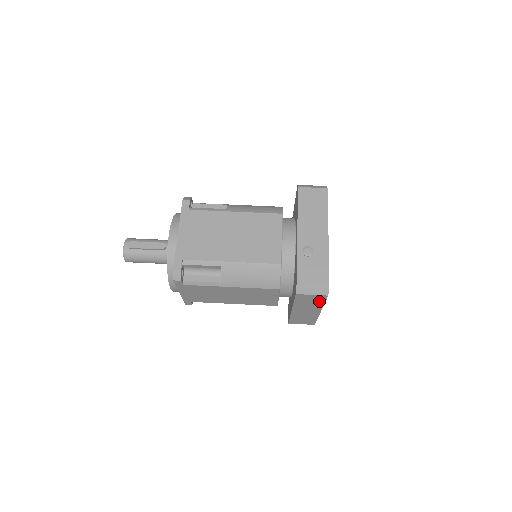
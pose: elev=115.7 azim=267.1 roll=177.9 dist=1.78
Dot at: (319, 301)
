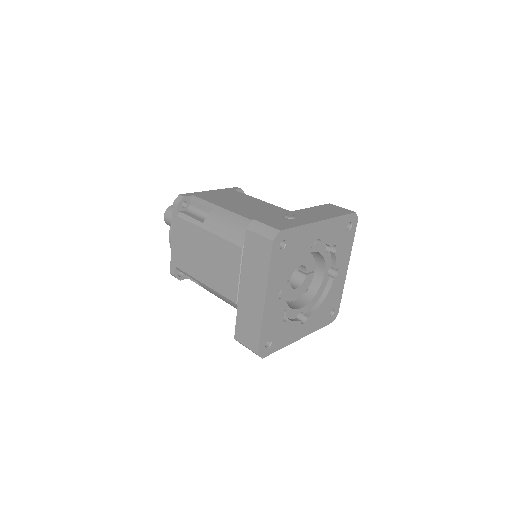
Dot at: (265, 260)
